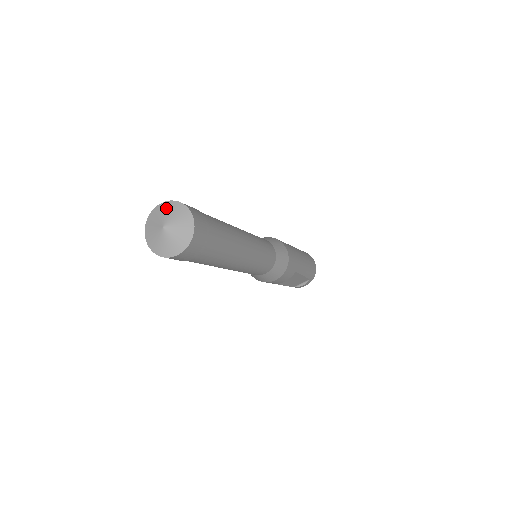
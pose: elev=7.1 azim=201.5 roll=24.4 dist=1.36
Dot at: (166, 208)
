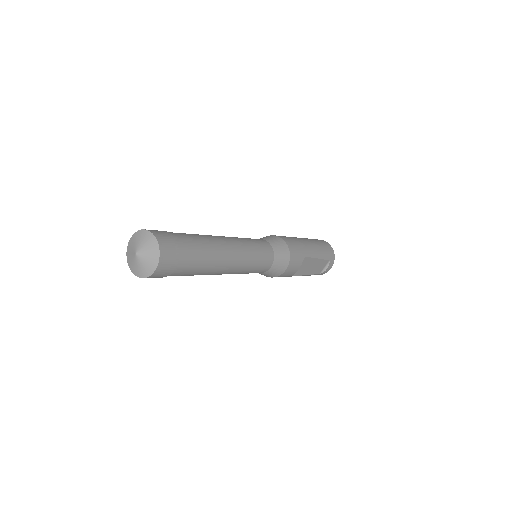
Dot at: (134, 239)
